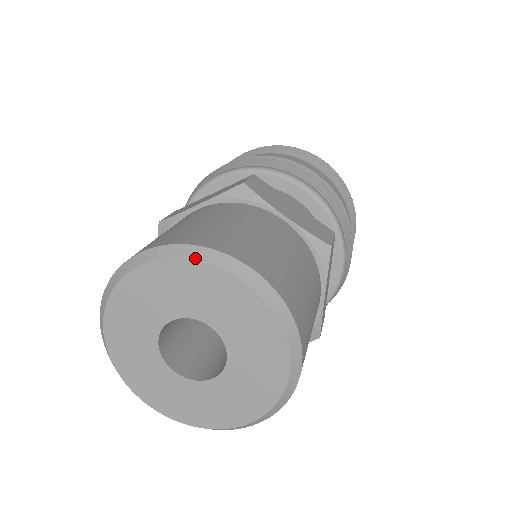
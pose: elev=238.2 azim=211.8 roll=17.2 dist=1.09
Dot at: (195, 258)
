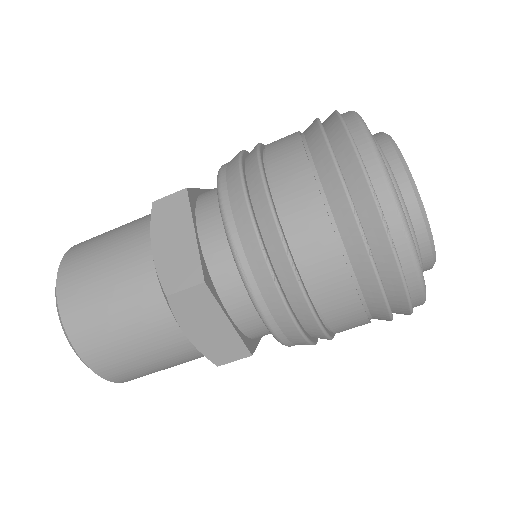
Dot at: occluded
